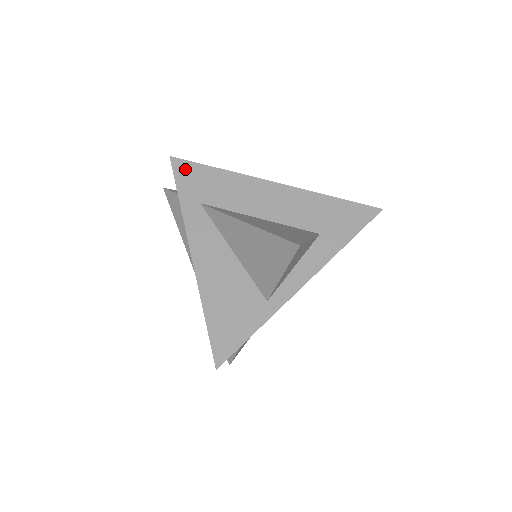
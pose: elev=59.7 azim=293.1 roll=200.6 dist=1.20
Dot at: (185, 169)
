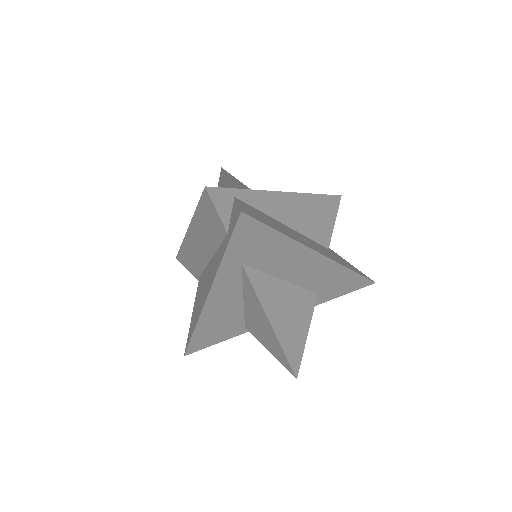
Dot at: (249, 230)
